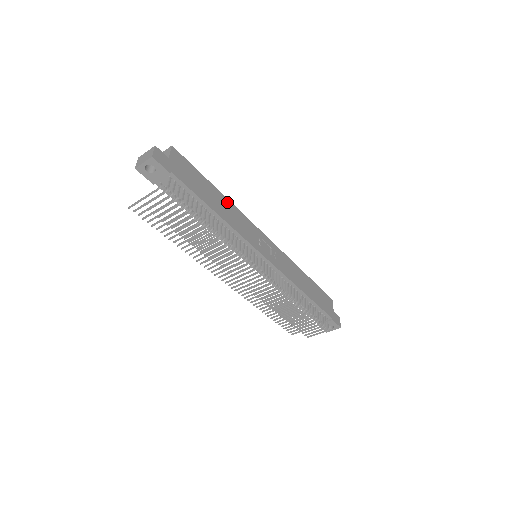
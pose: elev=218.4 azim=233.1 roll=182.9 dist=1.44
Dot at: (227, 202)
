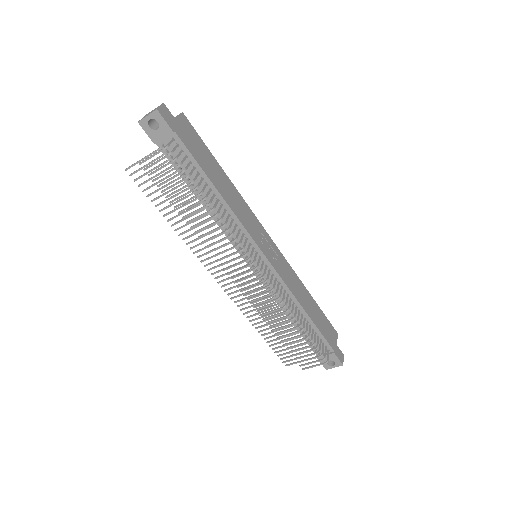
Dot at: (232, 187)
